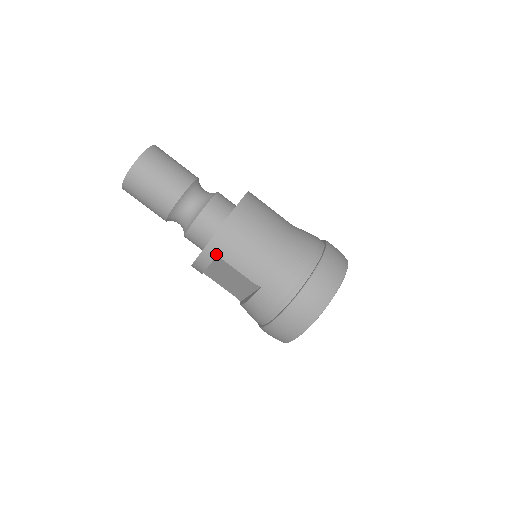
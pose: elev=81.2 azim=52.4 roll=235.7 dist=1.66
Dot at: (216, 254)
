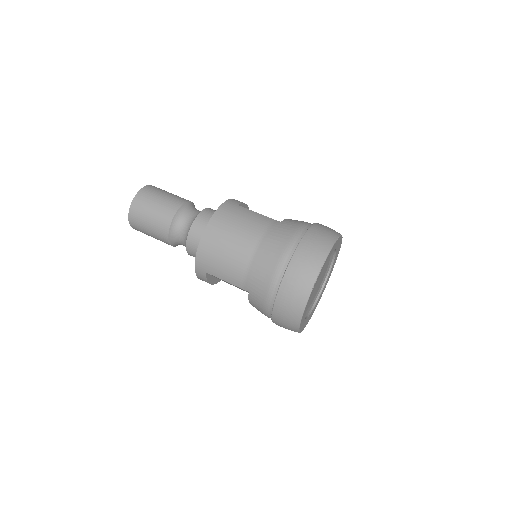
Dot at: (205, 271)
